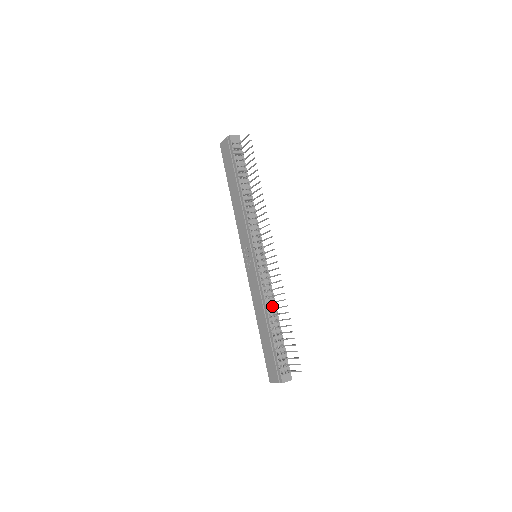
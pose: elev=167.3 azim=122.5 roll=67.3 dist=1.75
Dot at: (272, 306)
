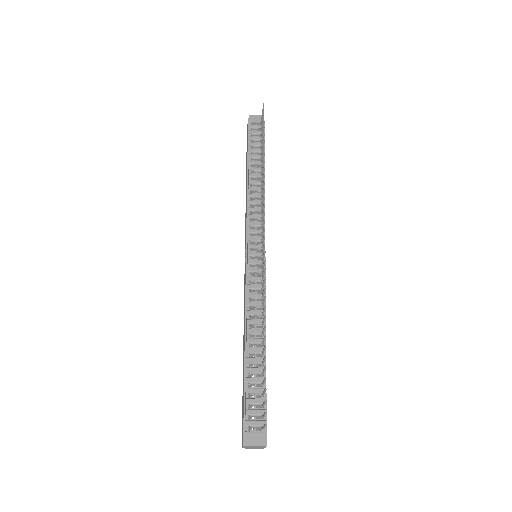
Dot at: (257, 322)
